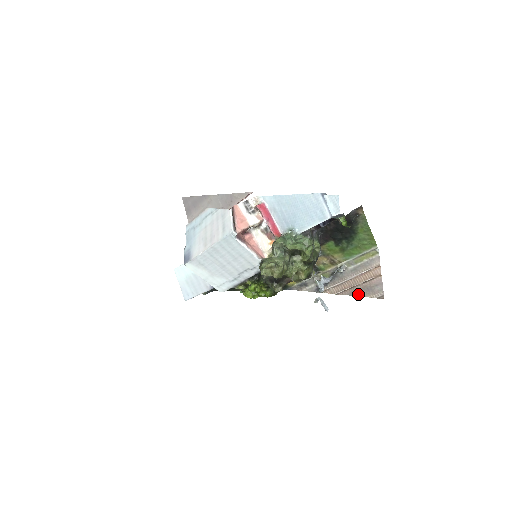
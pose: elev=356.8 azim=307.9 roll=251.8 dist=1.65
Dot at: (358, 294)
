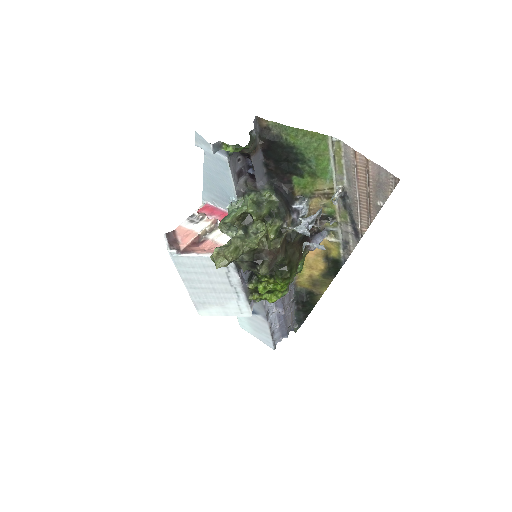
Dot at: (380, 202)
